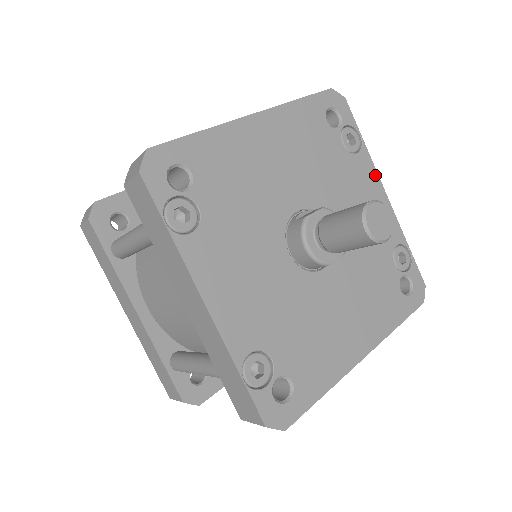
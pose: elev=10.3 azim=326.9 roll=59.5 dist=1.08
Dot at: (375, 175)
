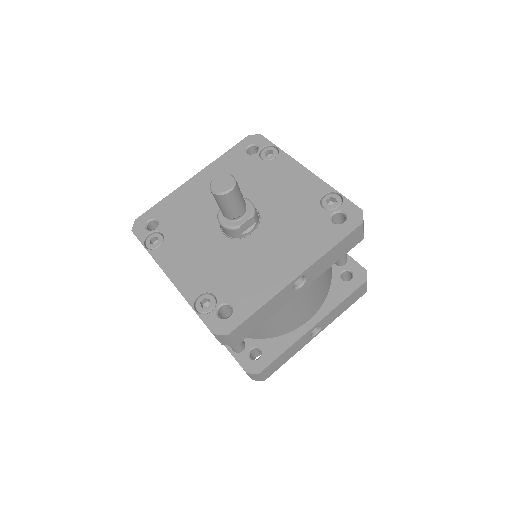
Dot at: (294, 162)
